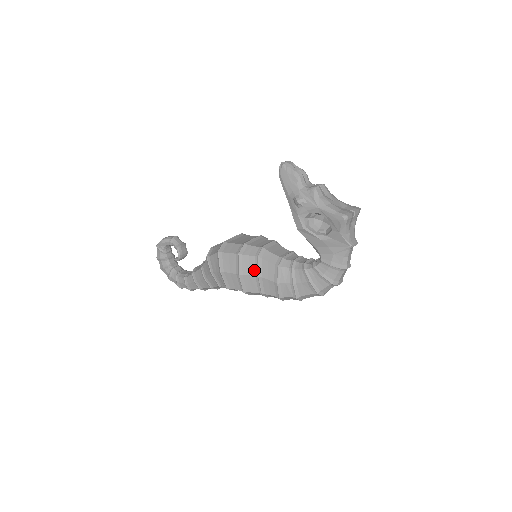
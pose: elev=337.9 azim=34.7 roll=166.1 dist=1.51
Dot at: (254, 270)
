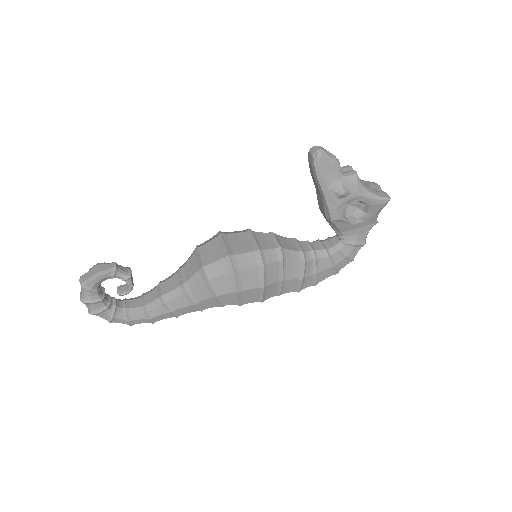
Dot at: (278, 276)
